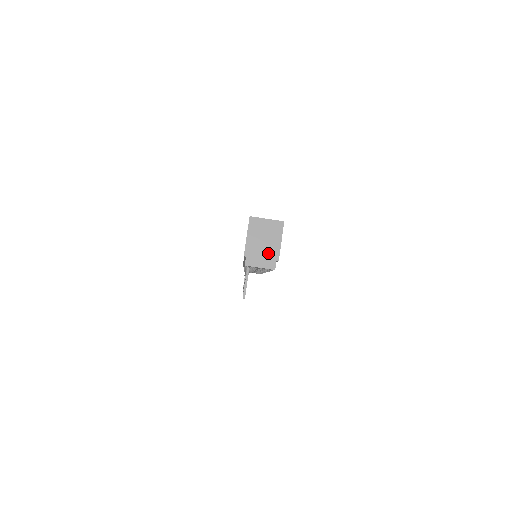
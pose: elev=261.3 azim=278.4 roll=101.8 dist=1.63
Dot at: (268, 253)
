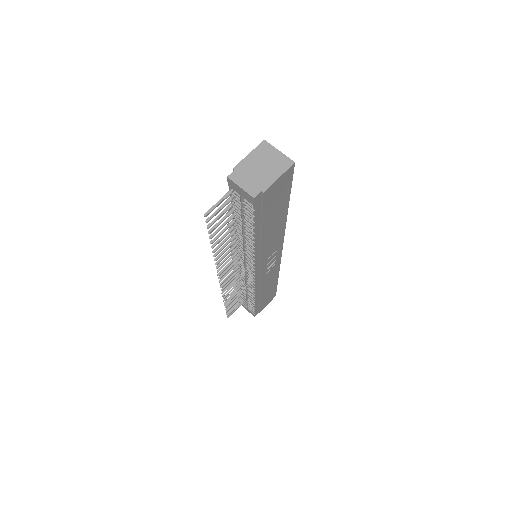
Dot at: (258, 179)
